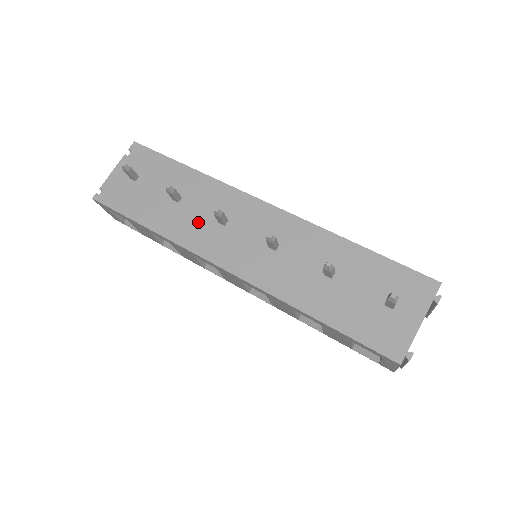
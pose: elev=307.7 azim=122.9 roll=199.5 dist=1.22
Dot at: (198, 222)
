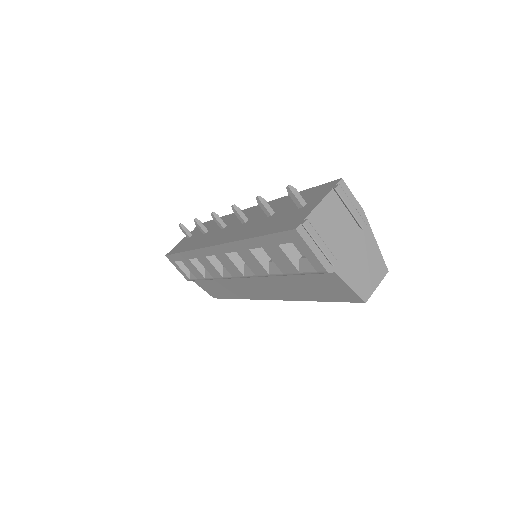
Dot at: (211, 235)
